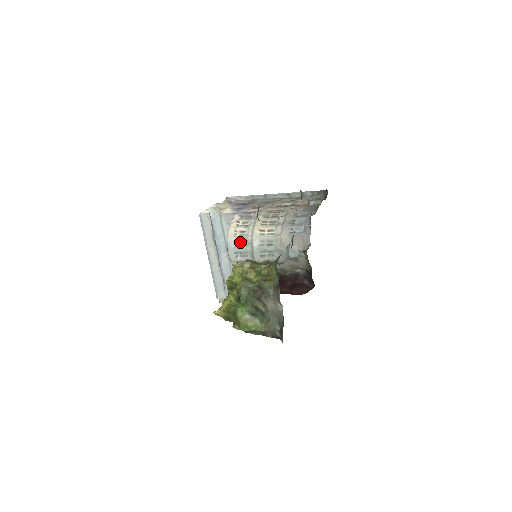
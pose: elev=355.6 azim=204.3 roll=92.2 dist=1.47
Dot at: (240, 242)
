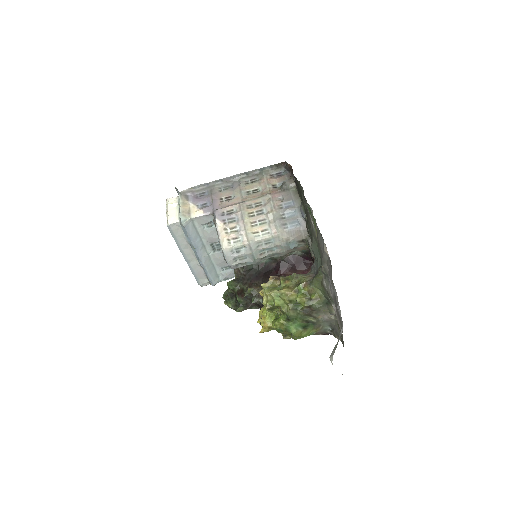
Dot at: (237, 249)
